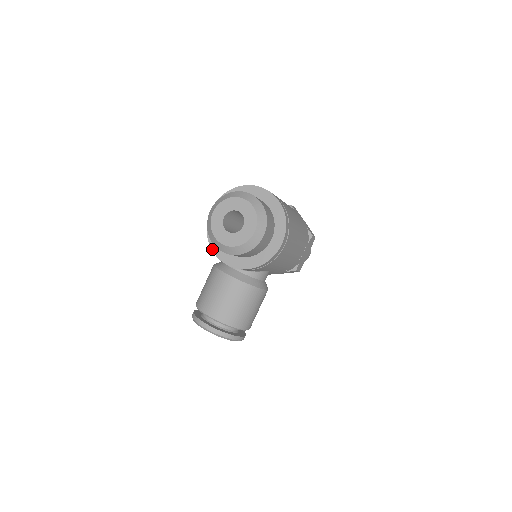
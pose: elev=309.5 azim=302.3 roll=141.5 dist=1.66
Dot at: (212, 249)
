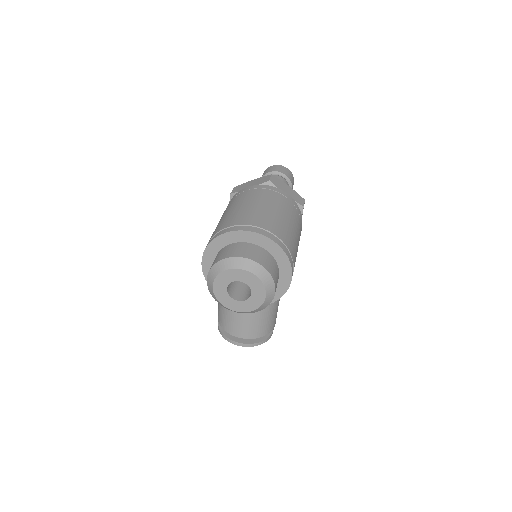
Dot at: occluded
